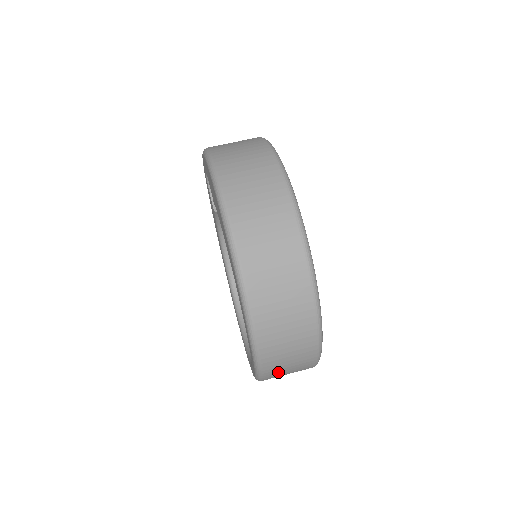
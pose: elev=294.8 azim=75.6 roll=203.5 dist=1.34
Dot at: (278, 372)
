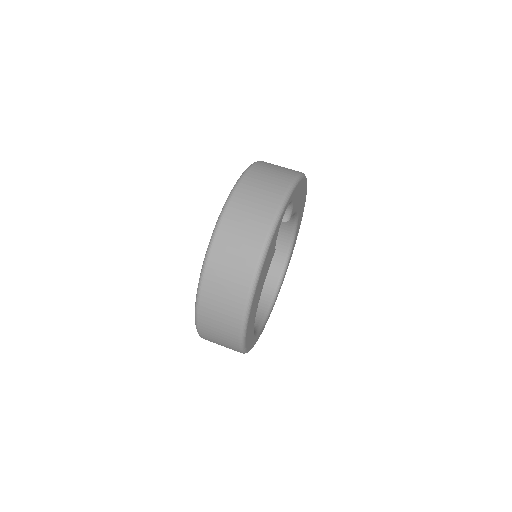
Dot at: occluded
